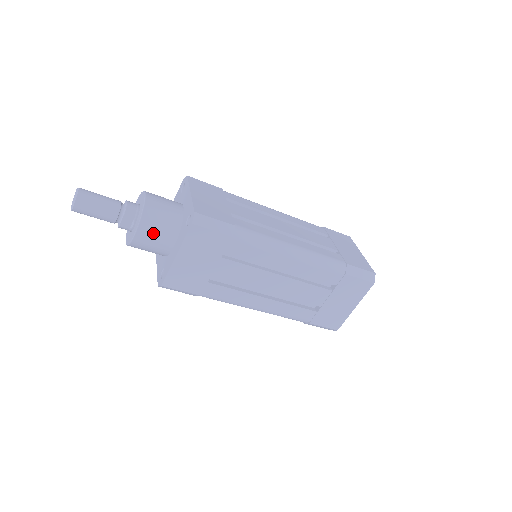
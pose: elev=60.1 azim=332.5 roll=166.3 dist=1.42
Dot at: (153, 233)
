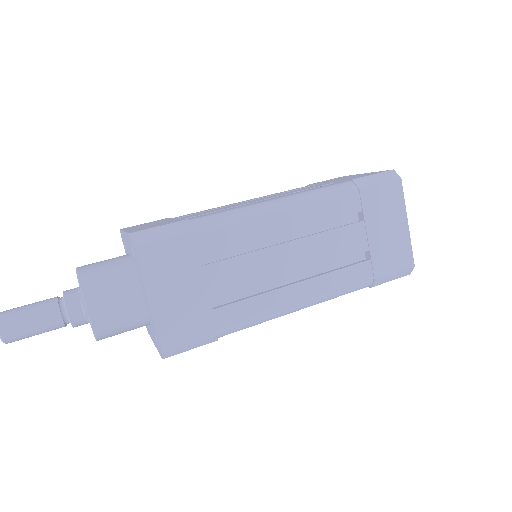
Dot at: (108, 298)
